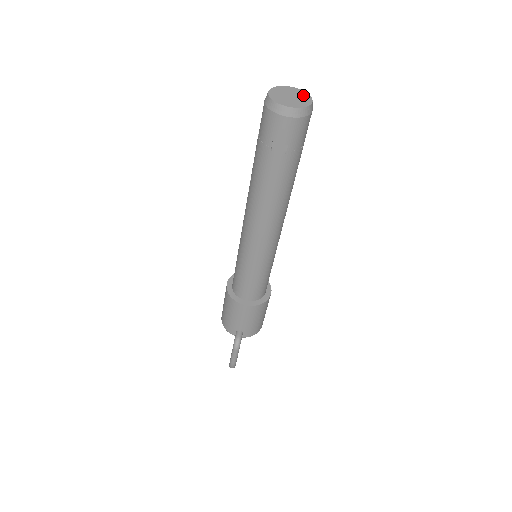
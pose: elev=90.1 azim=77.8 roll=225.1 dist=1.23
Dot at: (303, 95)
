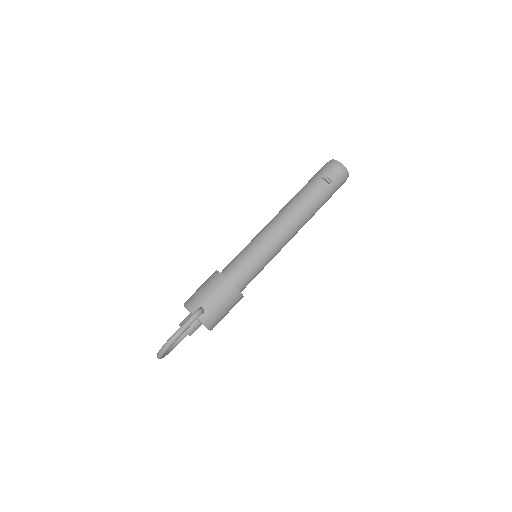
Dot at: occluded
